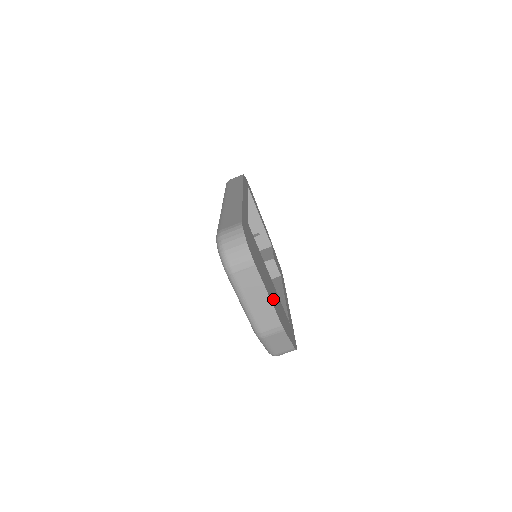
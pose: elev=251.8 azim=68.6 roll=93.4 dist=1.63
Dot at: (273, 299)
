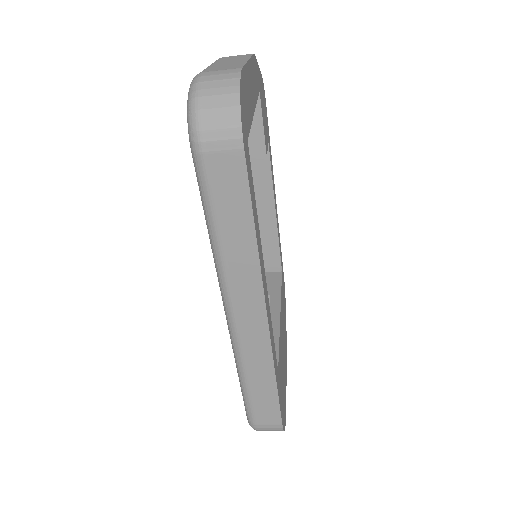
Dot at: (285, 354)
